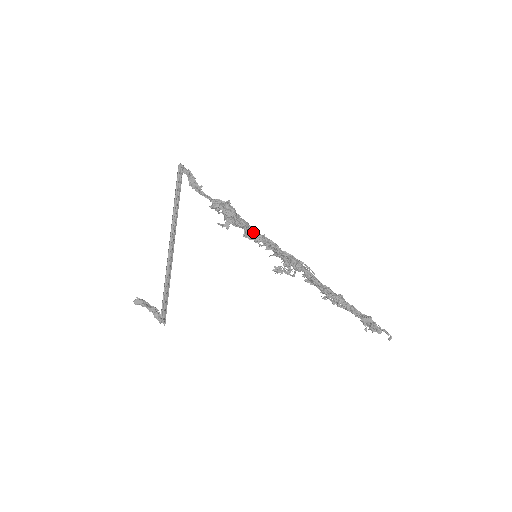
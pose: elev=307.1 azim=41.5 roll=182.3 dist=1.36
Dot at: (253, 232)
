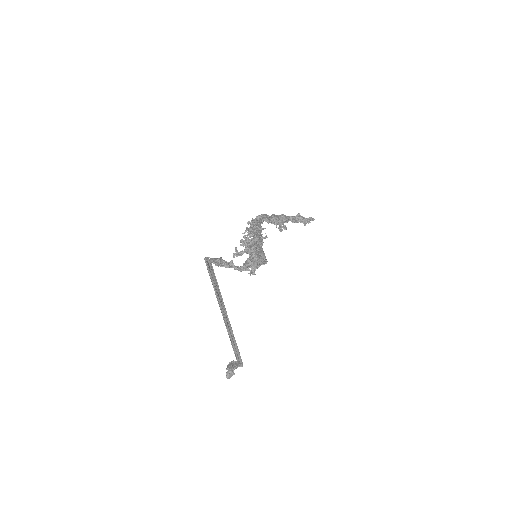
Dot at: occluded
